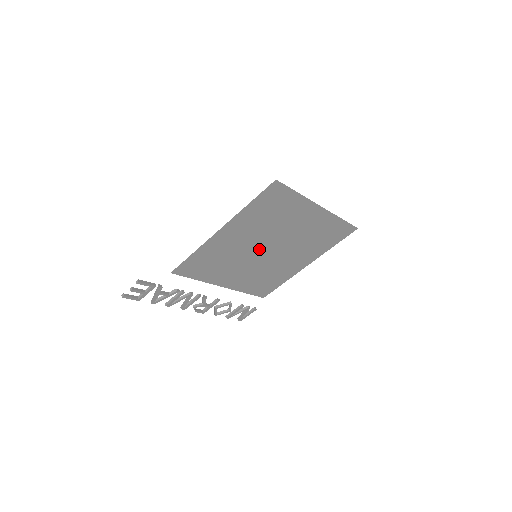
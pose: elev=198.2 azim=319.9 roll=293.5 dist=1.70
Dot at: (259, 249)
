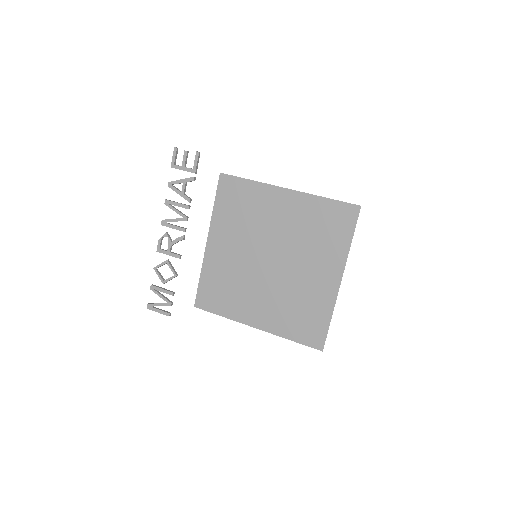
Dot at: (269, 249)
